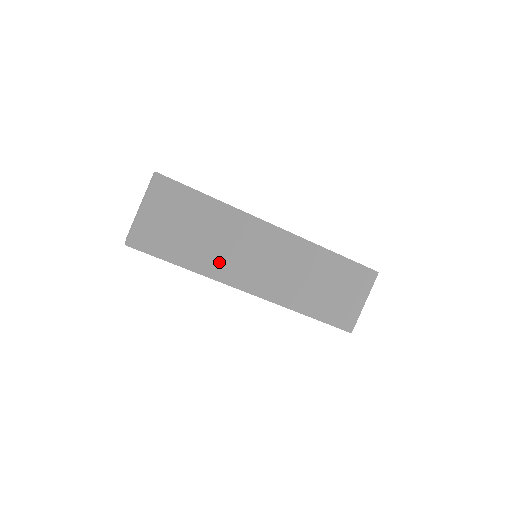
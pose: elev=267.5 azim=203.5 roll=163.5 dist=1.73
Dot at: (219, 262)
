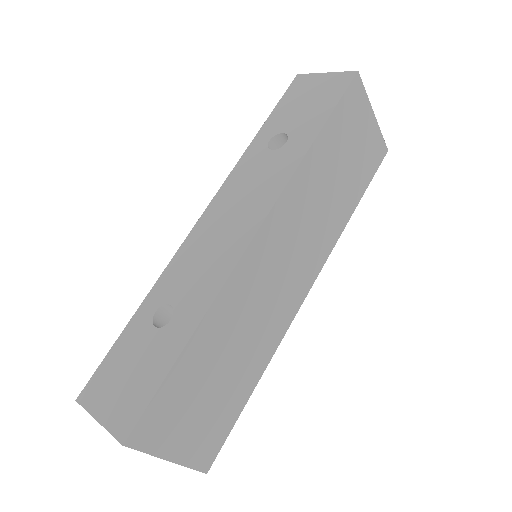
Dot at: (266, 334)
